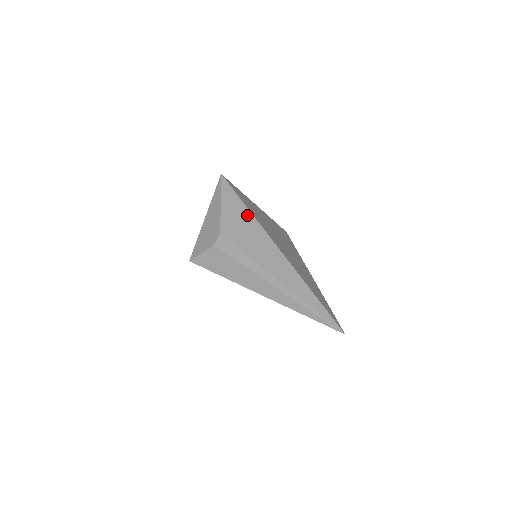
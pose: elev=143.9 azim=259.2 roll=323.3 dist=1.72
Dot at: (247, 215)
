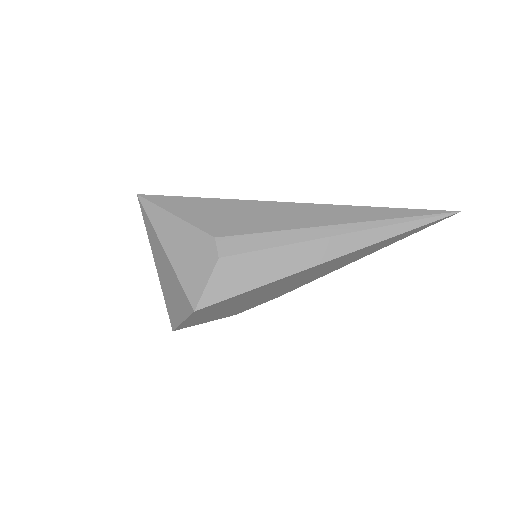
Dot at: (221, 203)
